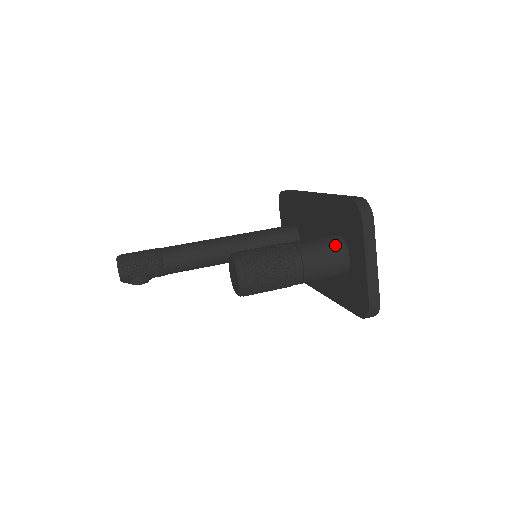
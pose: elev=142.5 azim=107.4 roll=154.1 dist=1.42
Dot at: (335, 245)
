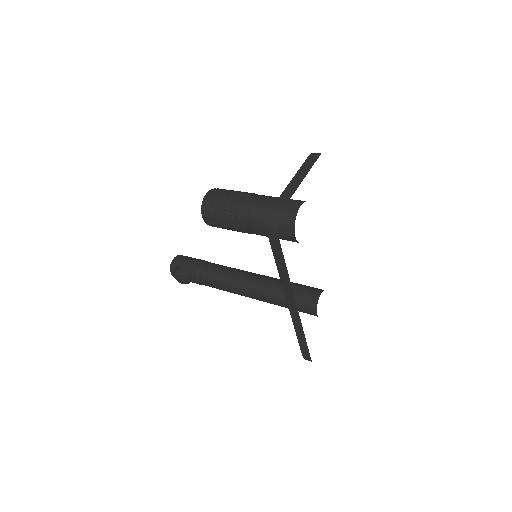
Dot at: occluded
